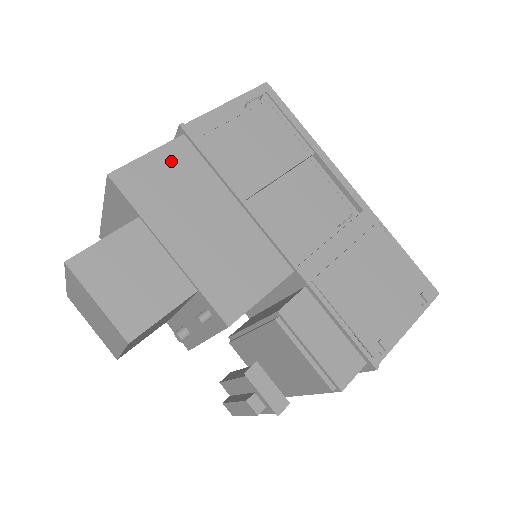
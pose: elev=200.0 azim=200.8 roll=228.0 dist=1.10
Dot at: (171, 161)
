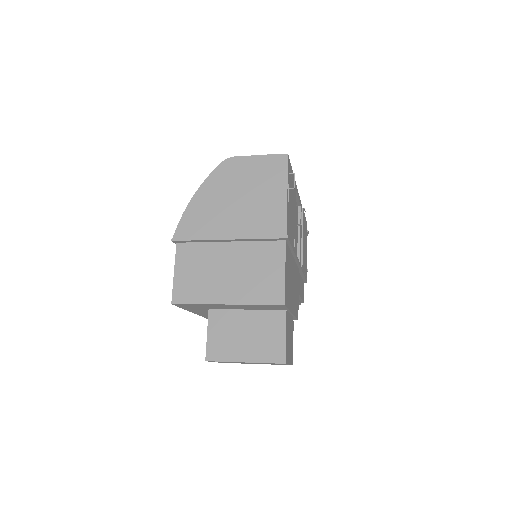
Dot at: (287, 265)
